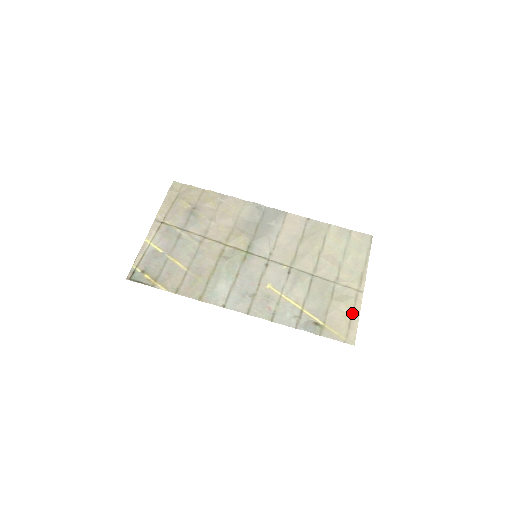
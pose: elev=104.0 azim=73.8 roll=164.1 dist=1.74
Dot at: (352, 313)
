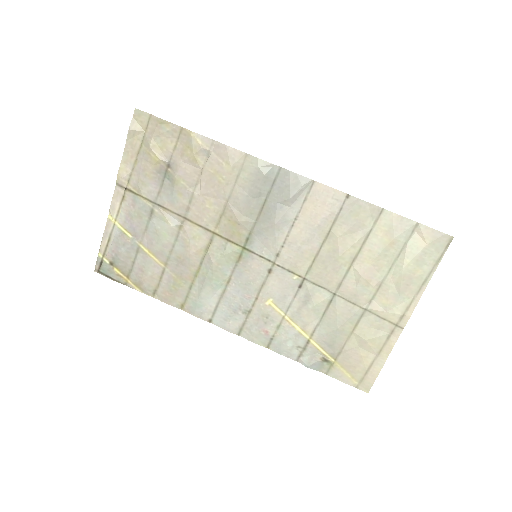
Dot at: (377, 354)
